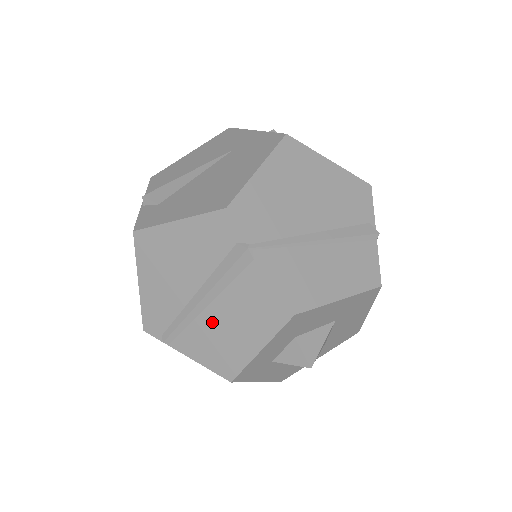
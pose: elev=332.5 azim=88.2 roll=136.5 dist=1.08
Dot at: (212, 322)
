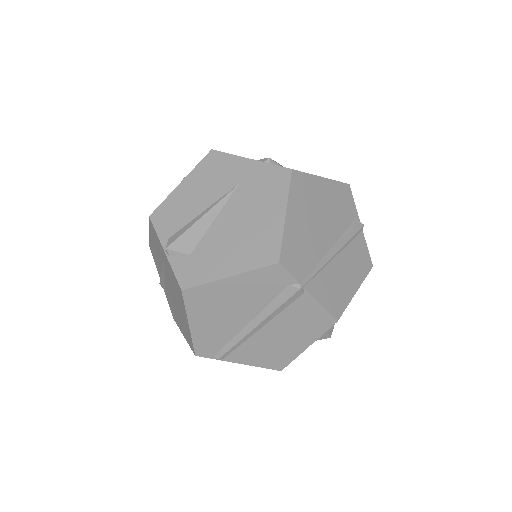
Dot at: (264, 338)
